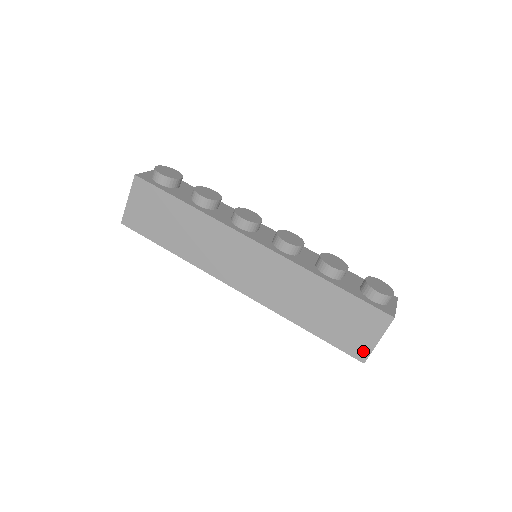
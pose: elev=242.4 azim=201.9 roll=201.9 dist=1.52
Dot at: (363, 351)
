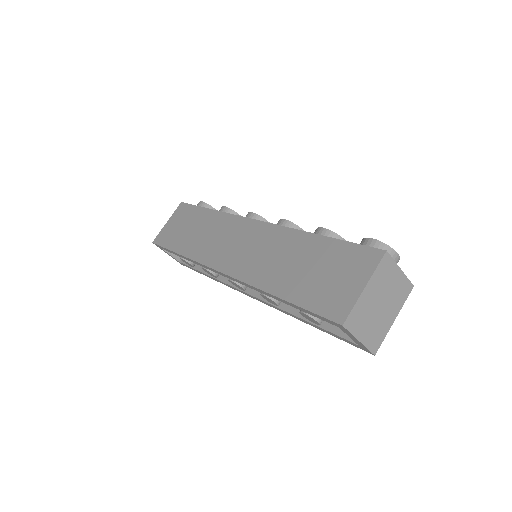
Dot at: (343, 307)
